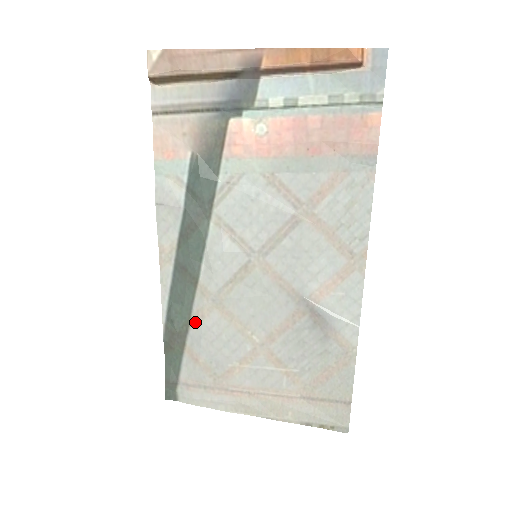
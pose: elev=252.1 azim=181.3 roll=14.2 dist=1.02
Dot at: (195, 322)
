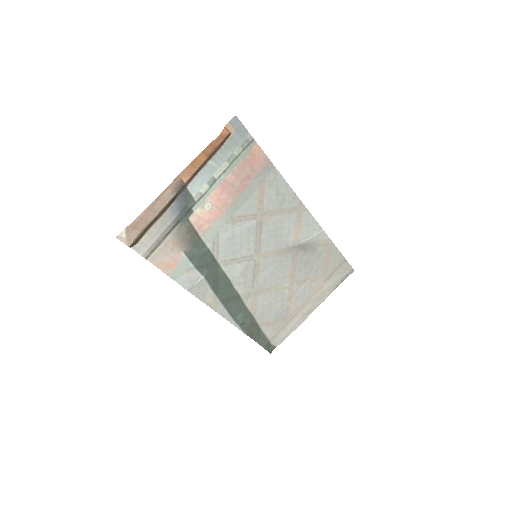
Dot at: (254, 311)
